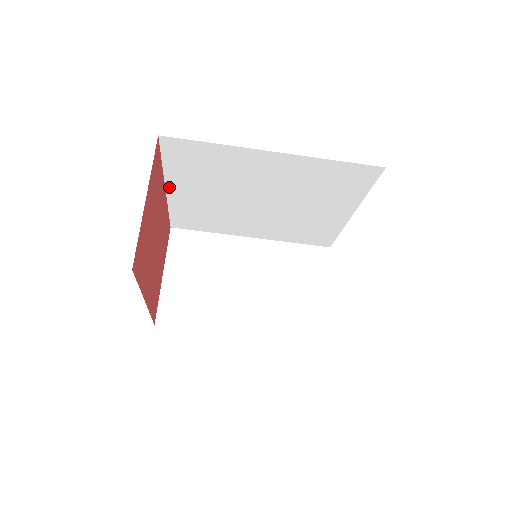
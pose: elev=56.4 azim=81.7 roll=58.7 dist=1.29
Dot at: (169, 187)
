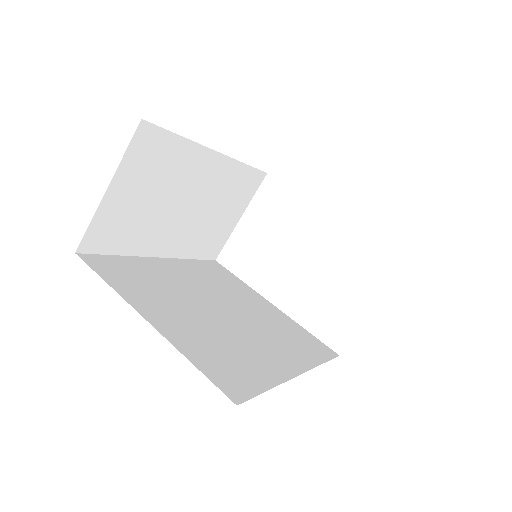
Dot at: occluded
